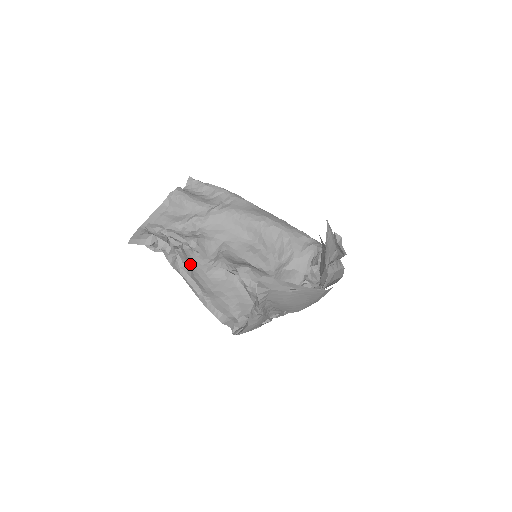
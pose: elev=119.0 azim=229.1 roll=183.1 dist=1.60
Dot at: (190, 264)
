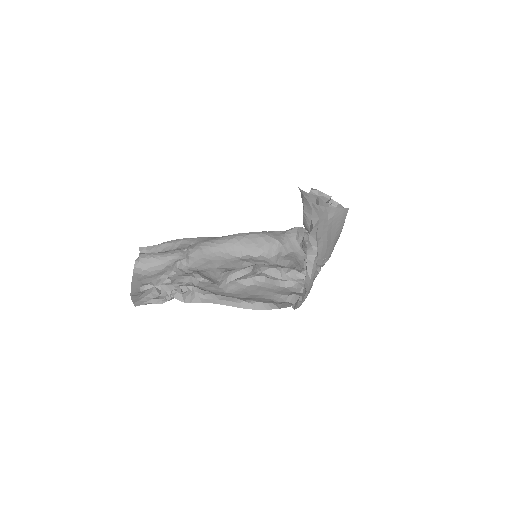
Dot at: occluded
